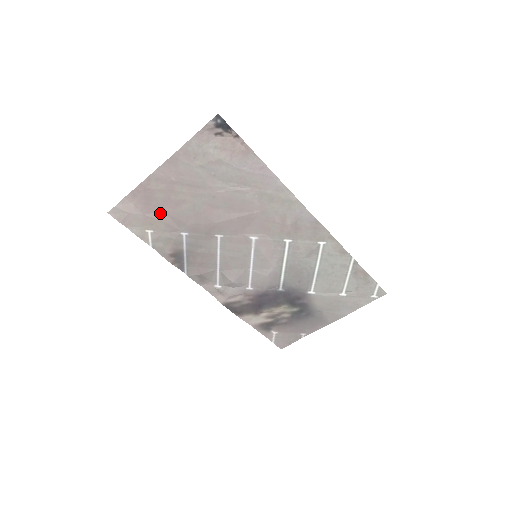
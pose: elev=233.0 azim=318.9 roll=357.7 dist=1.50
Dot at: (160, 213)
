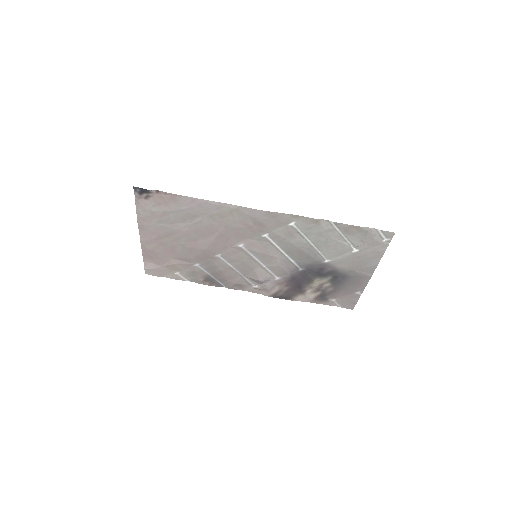
Dot at: (170, 260)
